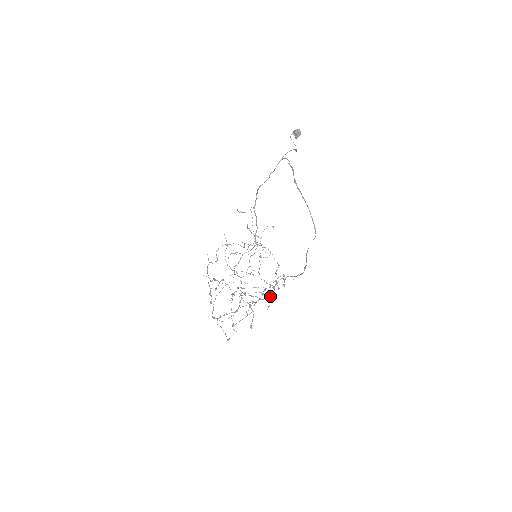
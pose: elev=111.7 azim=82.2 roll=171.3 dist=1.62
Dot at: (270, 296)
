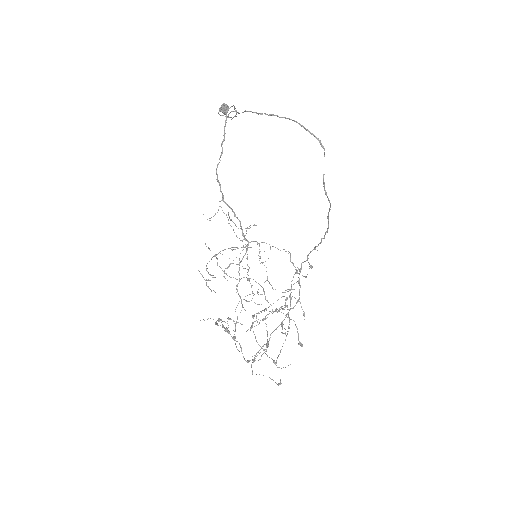
Dot at: (299, 298)
